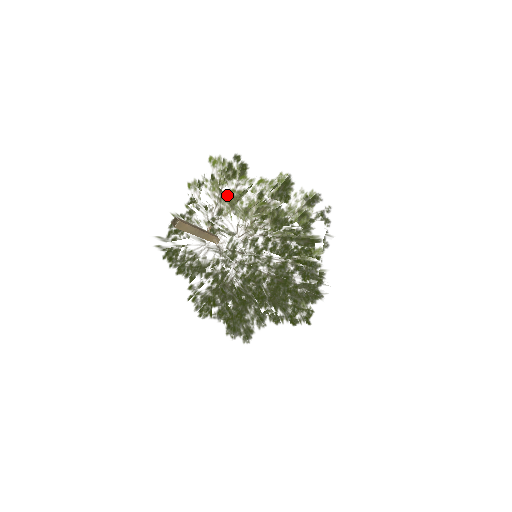
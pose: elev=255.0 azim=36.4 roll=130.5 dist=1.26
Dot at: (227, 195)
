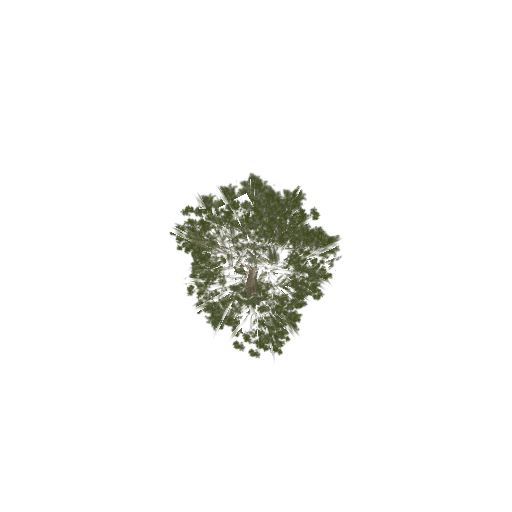
Dot at: (291, 252)
